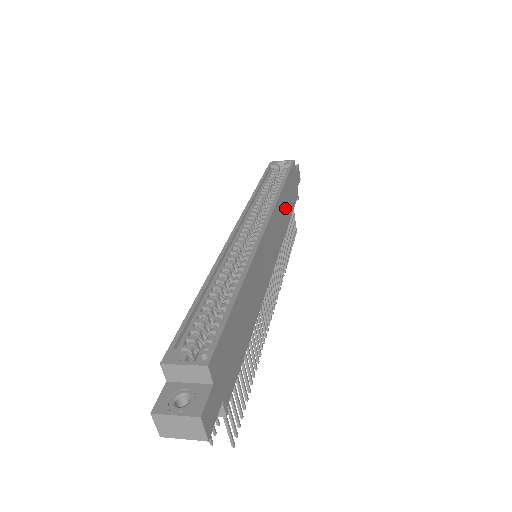
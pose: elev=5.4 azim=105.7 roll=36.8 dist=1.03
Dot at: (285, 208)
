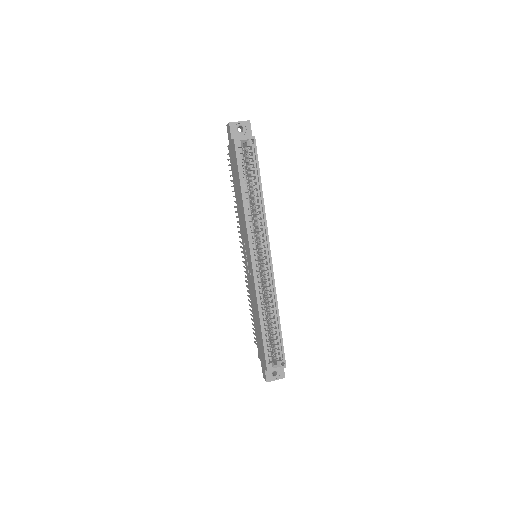
Dot at: occluded
